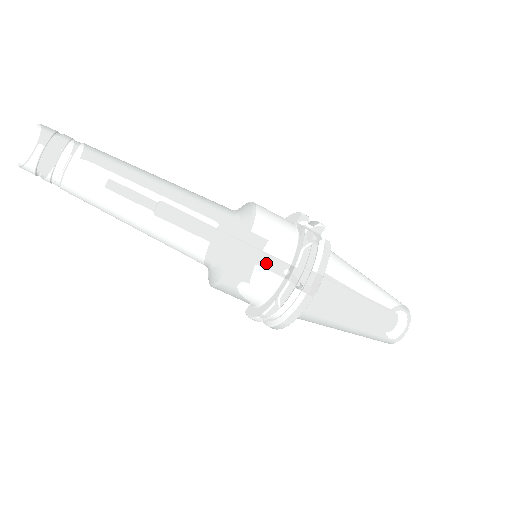
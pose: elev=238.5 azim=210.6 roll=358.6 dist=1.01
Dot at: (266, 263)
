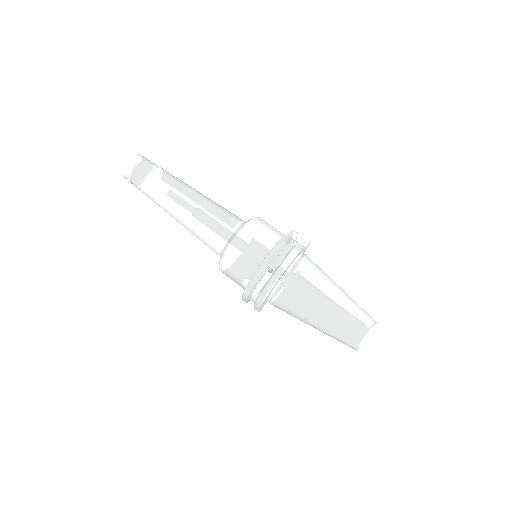
Dot at: (250, 251)
